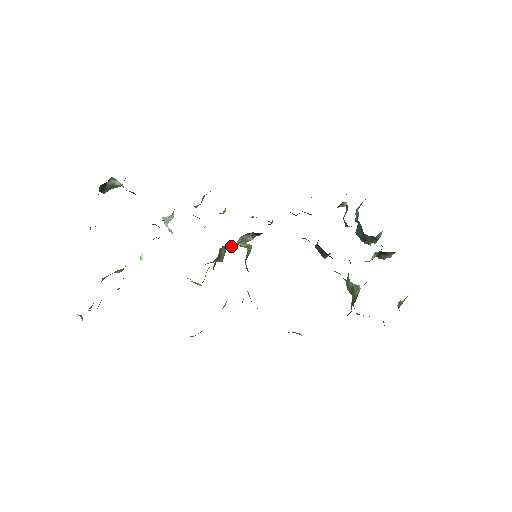
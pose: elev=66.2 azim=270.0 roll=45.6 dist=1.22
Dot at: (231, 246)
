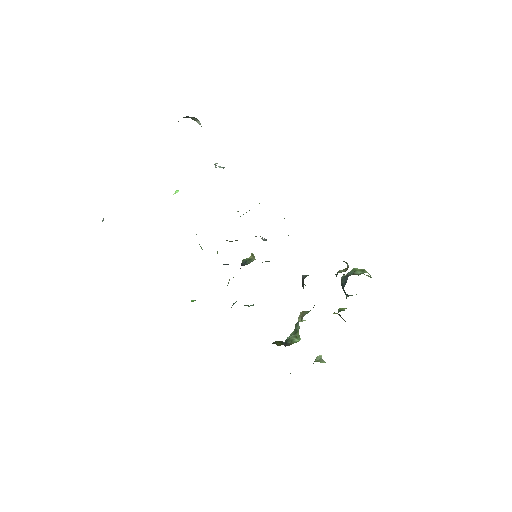
Dot at: occluded
